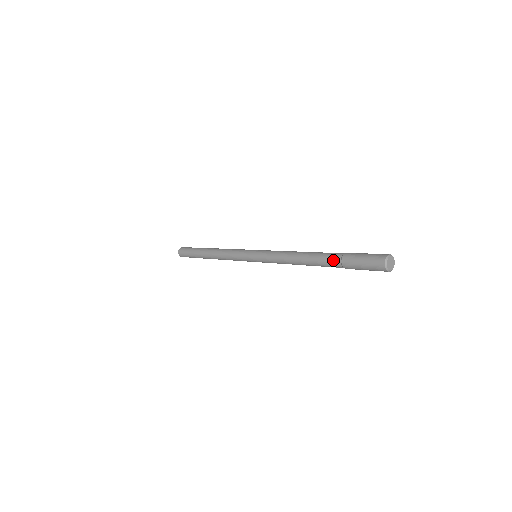
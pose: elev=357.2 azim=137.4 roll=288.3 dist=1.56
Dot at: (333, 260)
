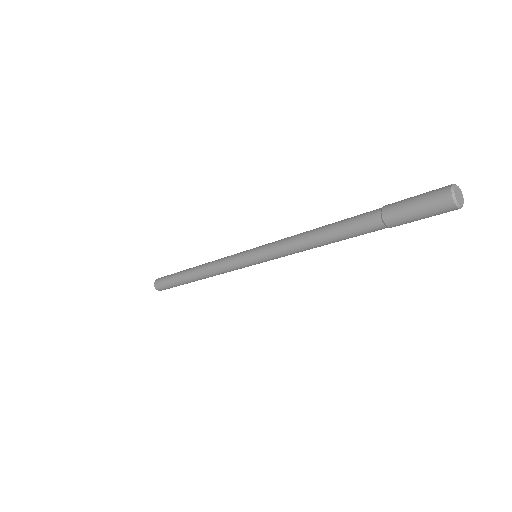
Dot at: (370, 211)
